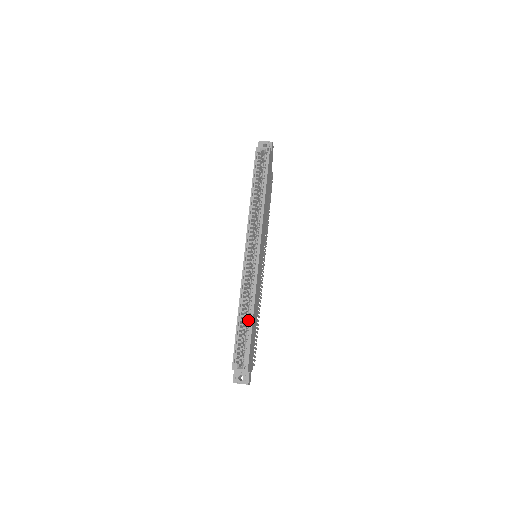
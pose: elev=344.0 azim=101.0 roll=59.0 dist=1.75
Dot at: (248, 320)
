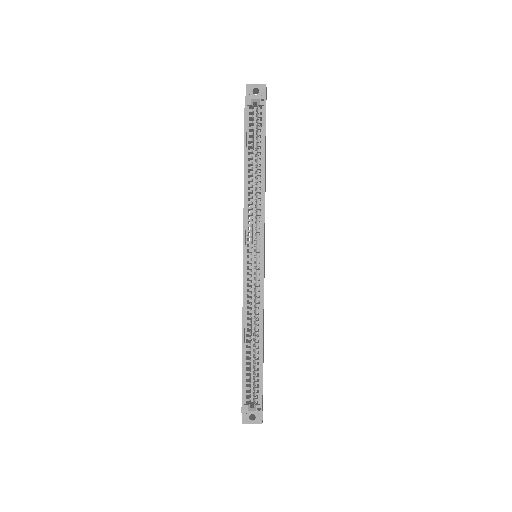
Dot at: (256, 349)
